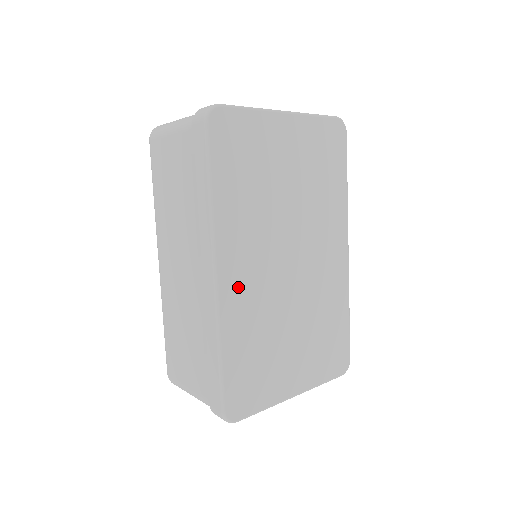
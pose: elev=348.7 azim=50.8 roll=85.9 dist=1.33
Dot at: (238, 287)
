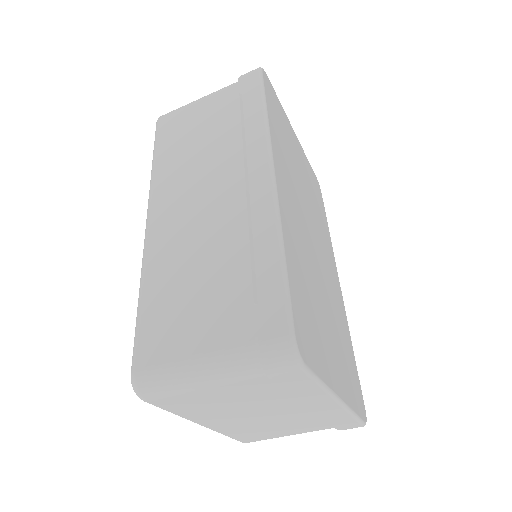
Dot at: (288, 207)
